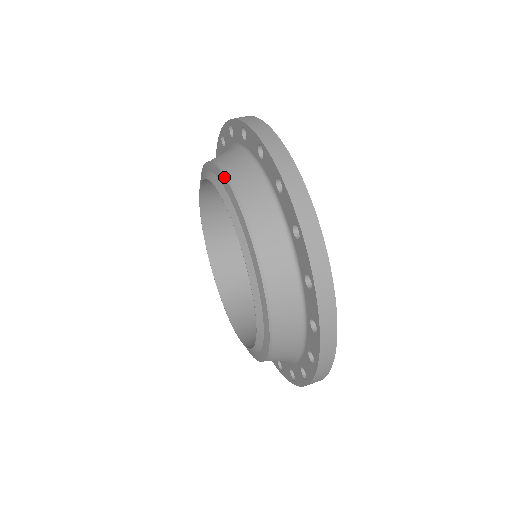
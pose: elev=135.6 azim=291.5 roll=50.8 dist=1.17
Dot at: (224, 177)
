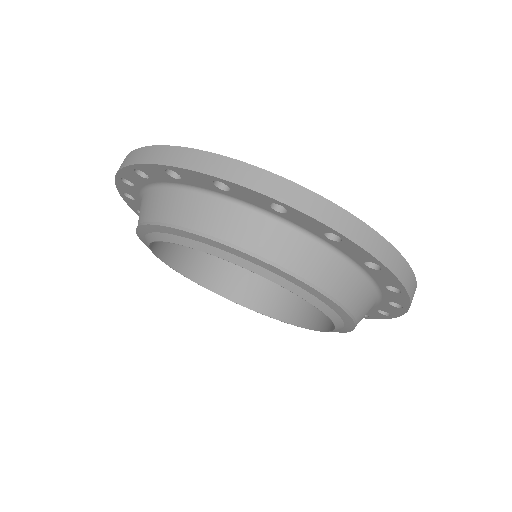
Dot at: (323, 295)
